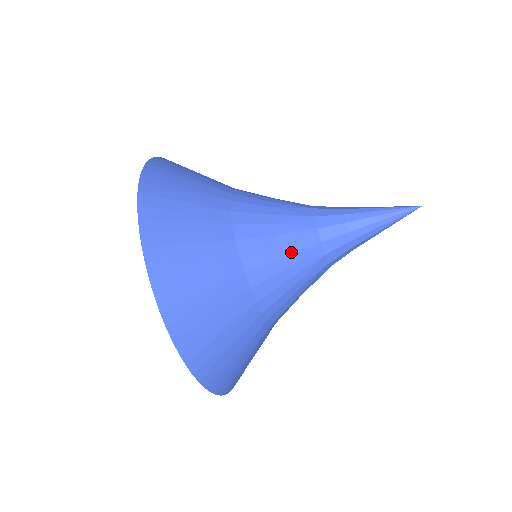
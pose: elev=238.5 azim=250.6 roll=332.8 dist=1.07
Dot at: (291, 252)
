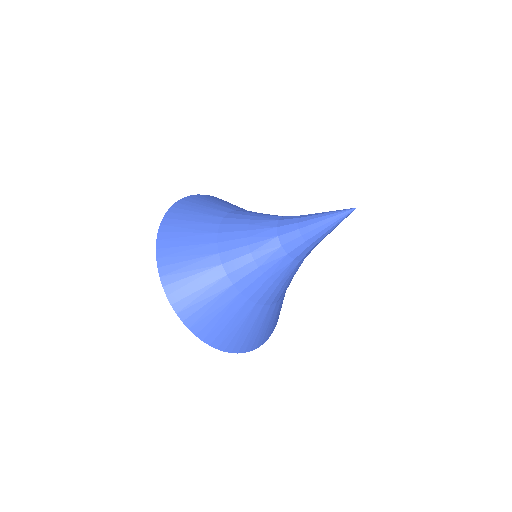
Dot at: (267, 269)
